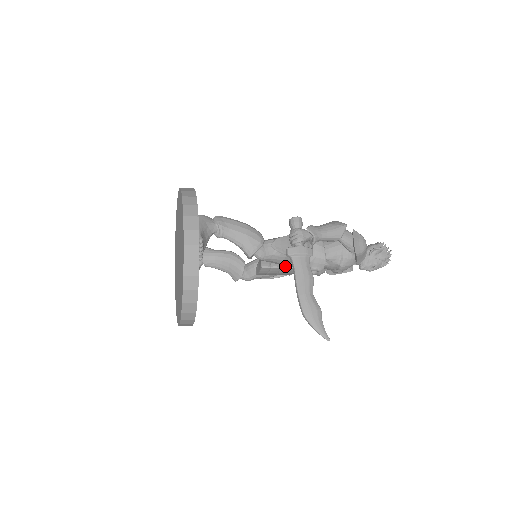
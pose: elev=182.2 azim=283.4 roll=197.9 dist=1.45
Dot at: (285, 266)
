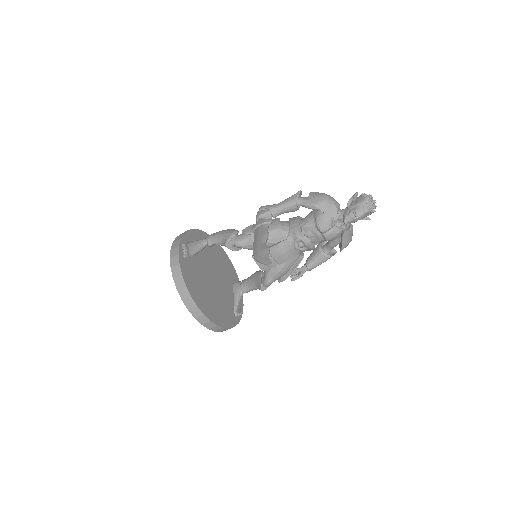
Dot at: occluded
